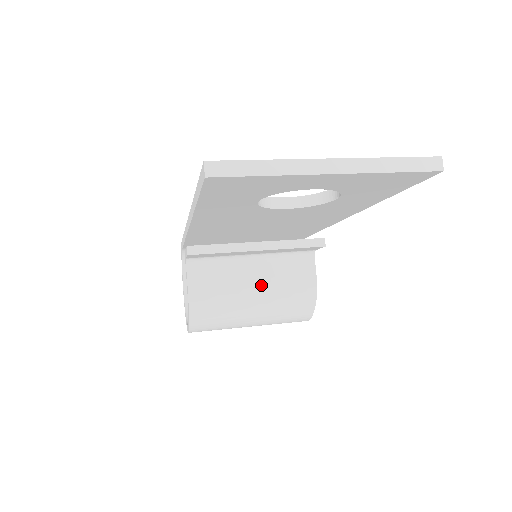
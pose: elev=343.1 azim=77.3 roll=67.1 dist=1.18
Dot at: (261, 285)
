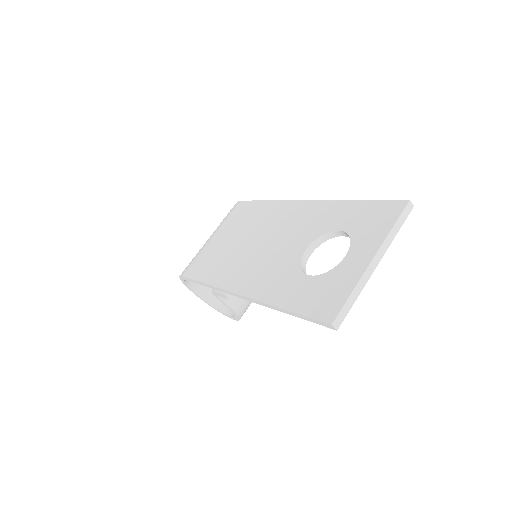
Dot at: occluded
